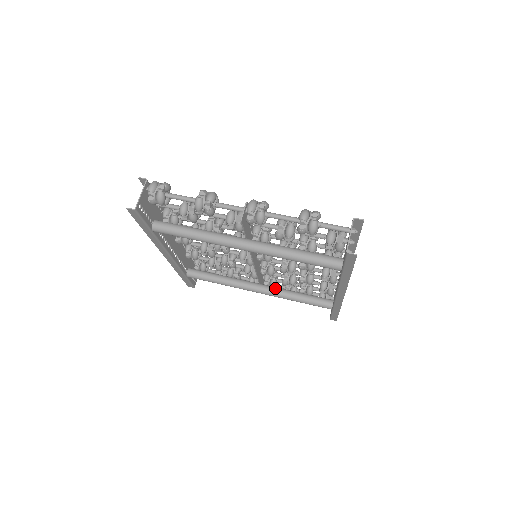
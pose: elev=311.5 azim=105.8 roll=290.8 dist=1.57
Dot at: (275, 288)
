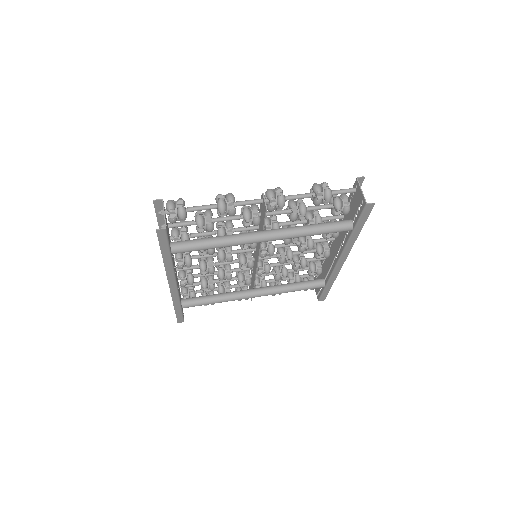
Dot at: (270, 287)
